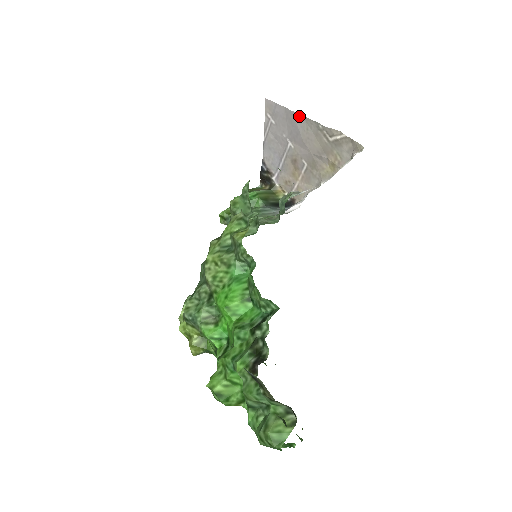
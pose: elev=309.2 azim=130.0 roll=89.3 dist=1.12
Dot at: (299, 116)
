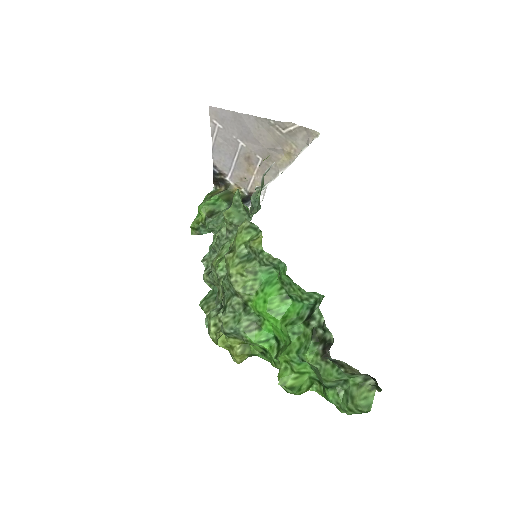
Dot at: (248, 116)
